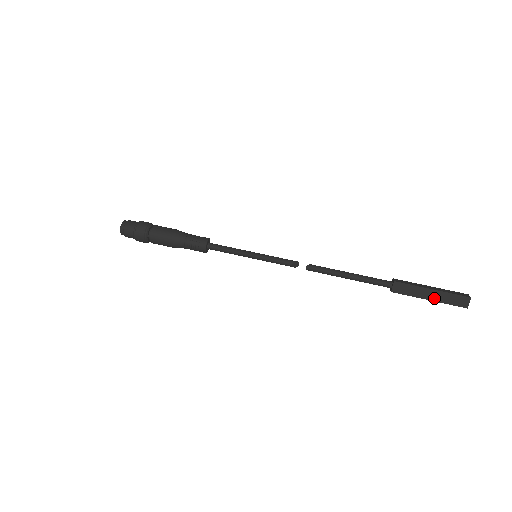
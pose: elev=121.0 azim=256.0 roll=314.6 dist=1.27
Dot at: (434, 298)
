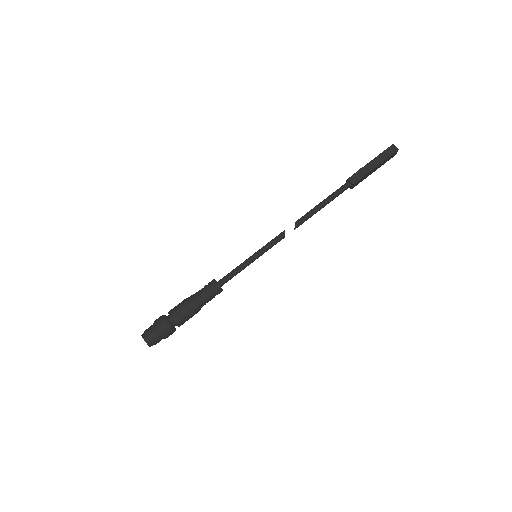
Dot at: (377, 168)
